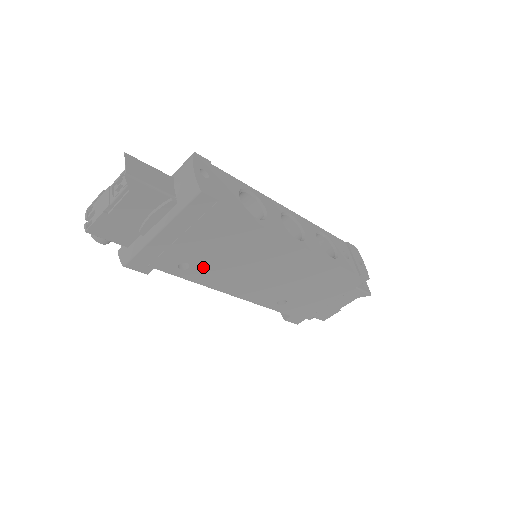
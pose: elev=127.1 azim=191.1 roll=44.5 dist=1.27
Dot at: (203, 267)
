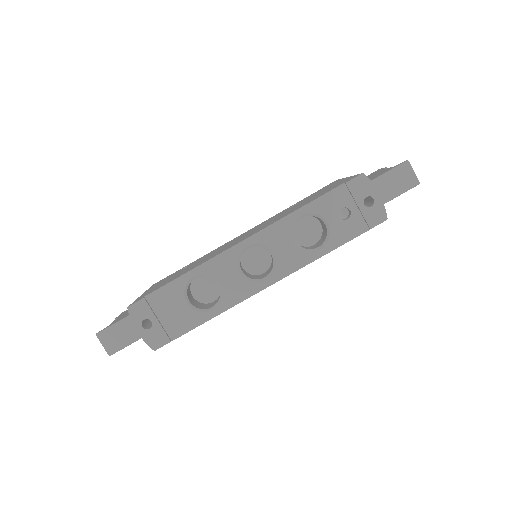
Dot at: occluded
